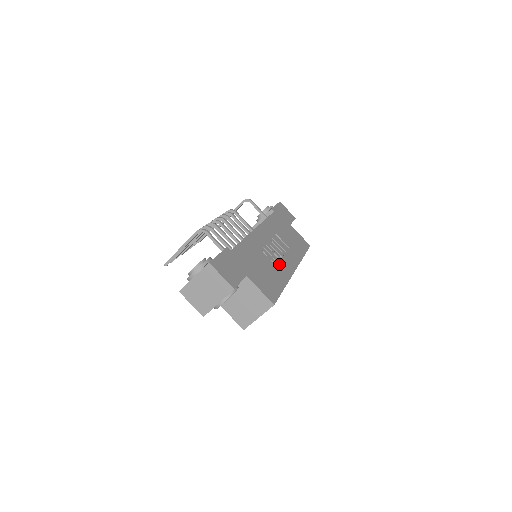
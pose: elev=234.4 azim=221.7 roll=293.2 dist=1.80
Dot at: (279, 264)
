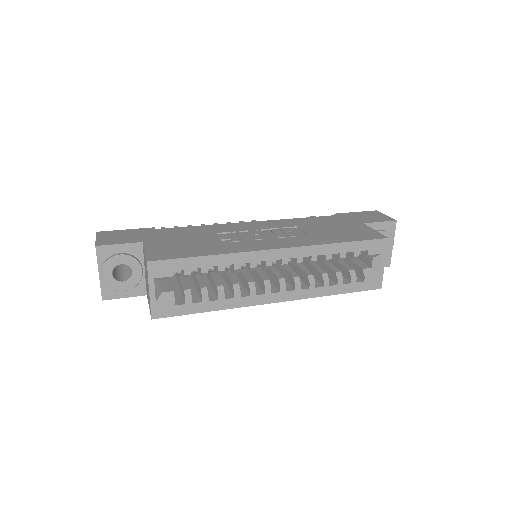
Dot at: (243, 242)
